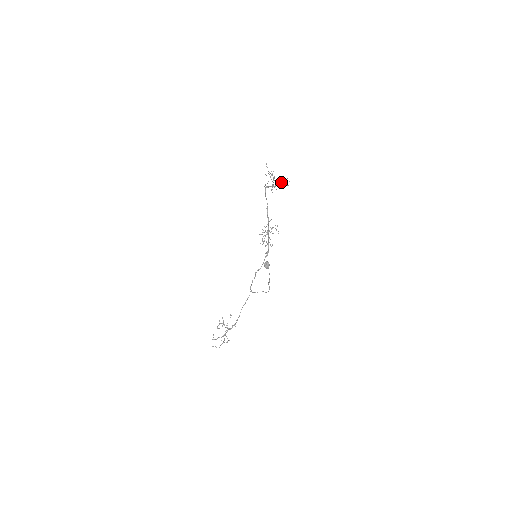
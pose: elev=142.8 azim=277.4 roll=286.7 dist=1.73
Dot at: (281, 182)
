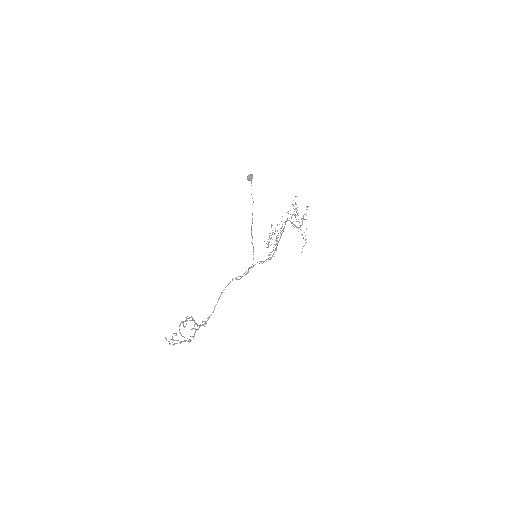
Dot at: (306, 229)
